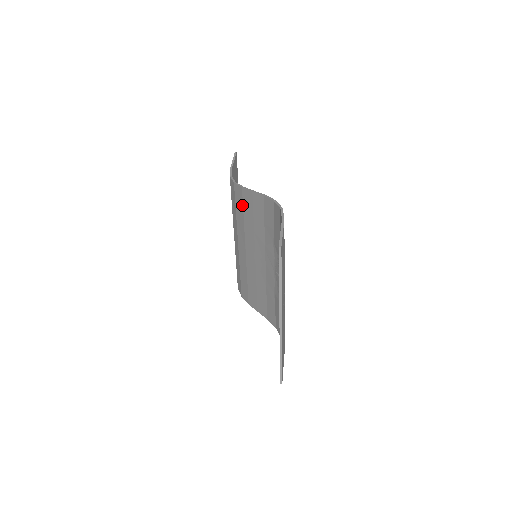
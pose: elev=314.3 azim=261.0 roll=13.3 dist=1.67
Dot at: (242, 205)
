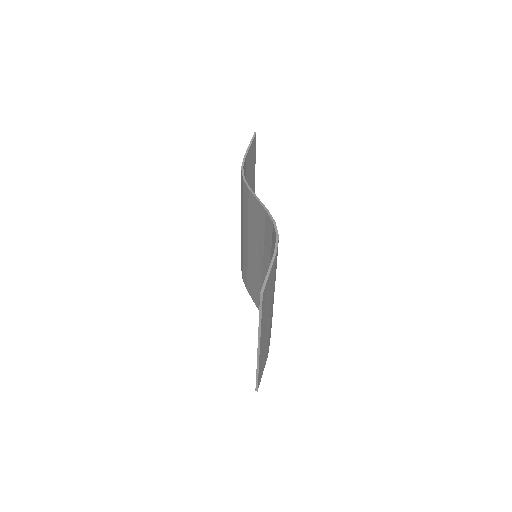
Dot at: (248, 205)
